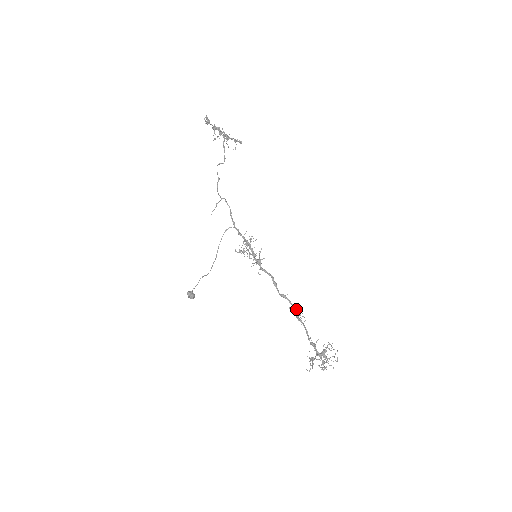
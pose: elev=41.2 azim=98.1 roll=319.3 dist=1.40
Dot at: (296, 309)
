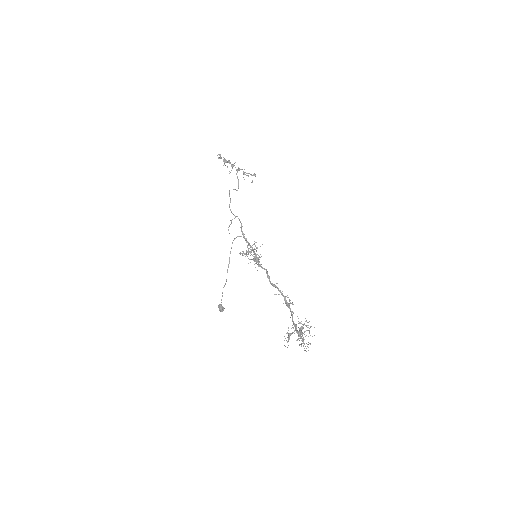
Dot at: (284, 296)
